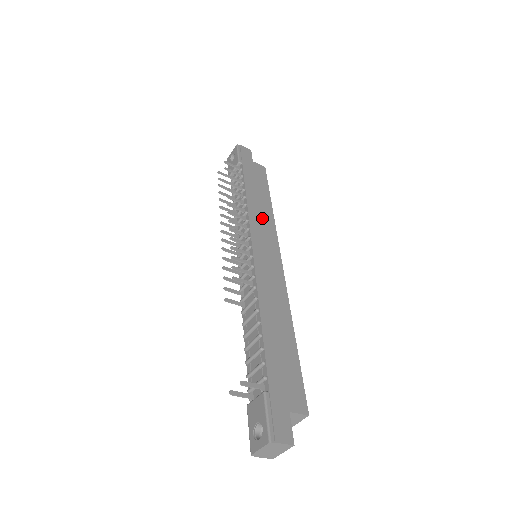
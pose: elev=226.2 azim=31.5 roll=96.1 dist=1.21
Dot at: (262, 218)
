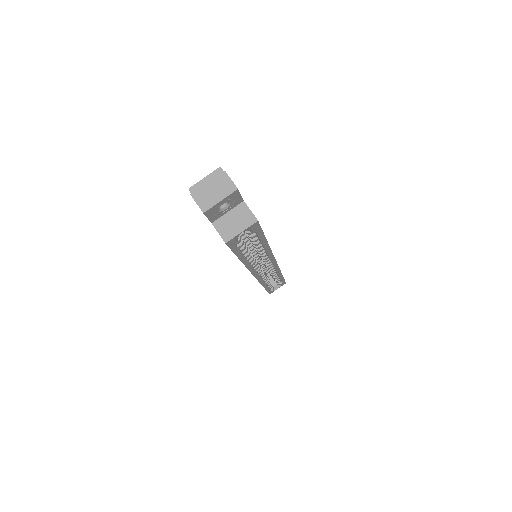
Dot at: occluded
